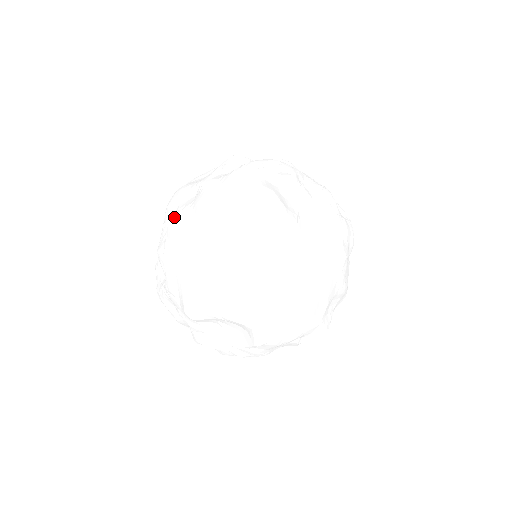
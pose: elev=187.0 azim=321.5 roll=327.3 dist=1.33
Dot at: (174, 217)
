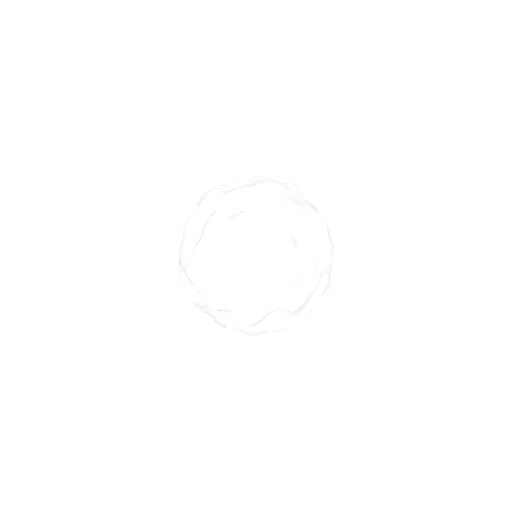
Dot at: (234, 182)
